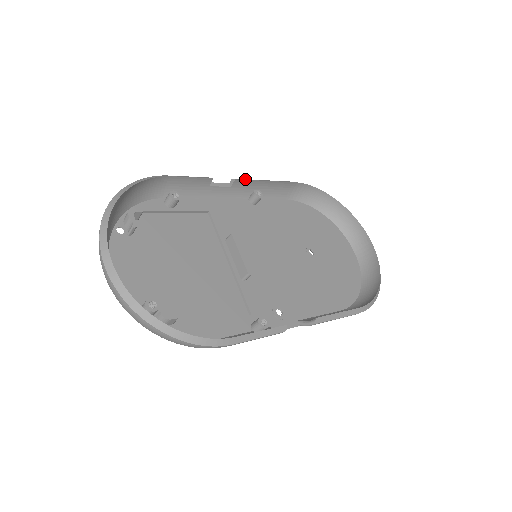
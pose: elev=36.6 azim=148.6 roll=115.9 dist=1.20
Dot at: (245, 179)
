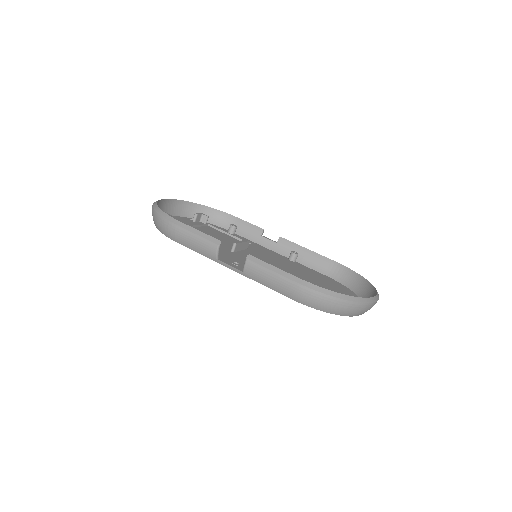
Dot at: (289, 242)
